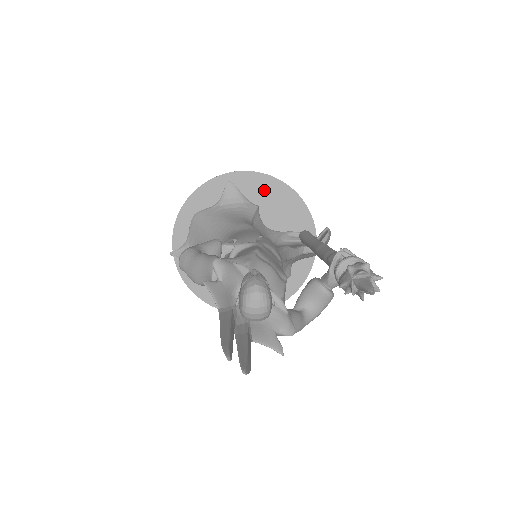
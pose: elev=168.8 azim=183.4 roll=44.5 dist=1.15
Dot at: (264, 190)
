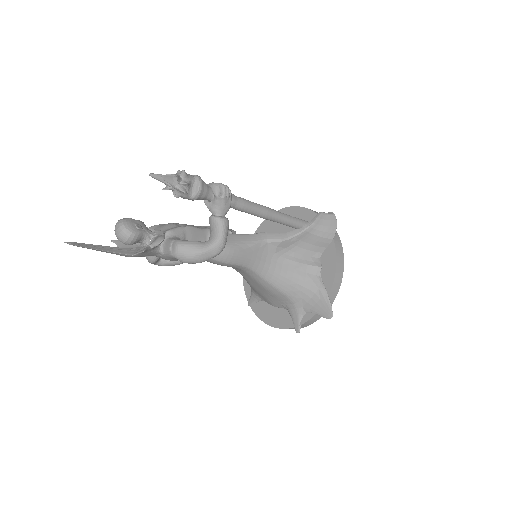
Dot at: occluded
